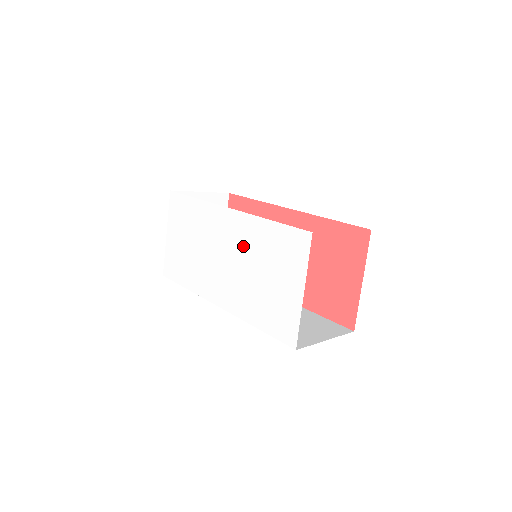
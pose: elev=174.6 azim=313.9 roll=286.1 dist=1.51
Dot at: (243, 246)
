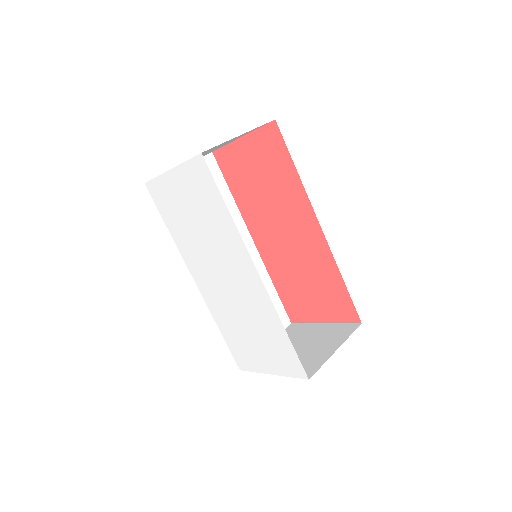
Dot at: (248, 303)
